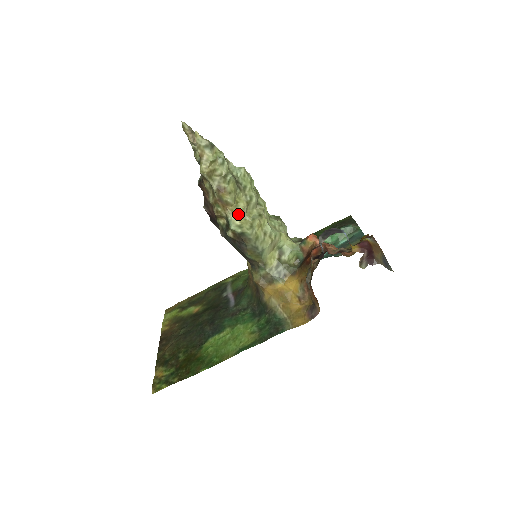
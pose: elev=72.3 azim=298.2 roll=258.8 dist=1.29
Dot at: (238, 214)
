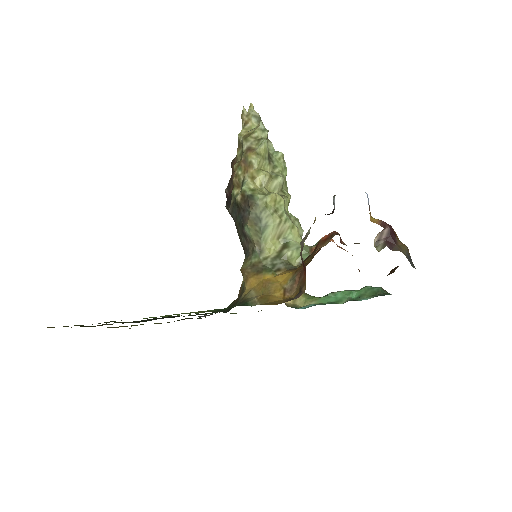
Dot at: (256, 180)
